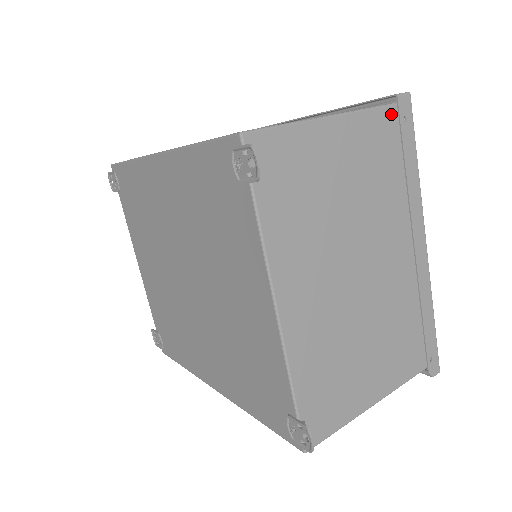
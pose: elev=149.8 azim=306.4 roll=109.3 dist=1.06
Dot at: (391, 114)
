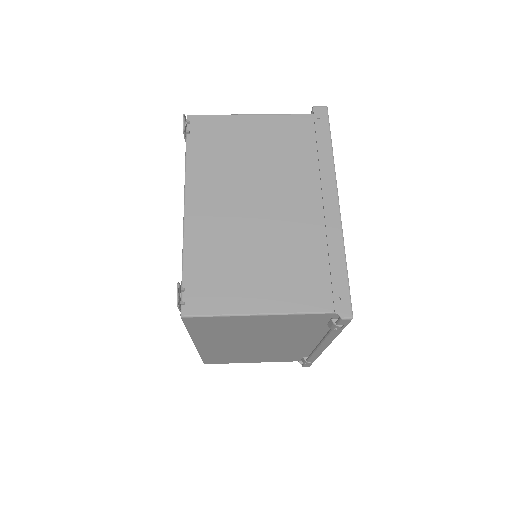
Dot at: (311, 119)
